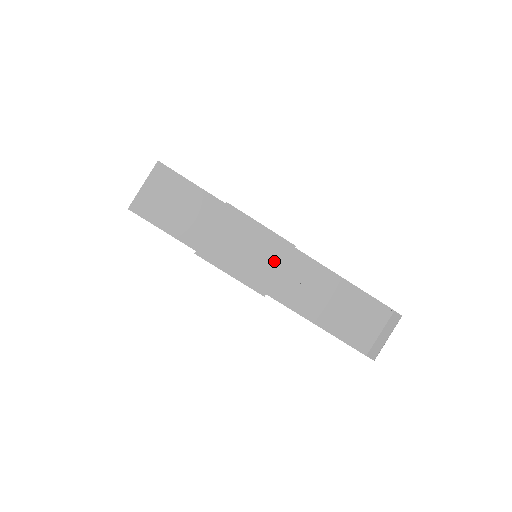
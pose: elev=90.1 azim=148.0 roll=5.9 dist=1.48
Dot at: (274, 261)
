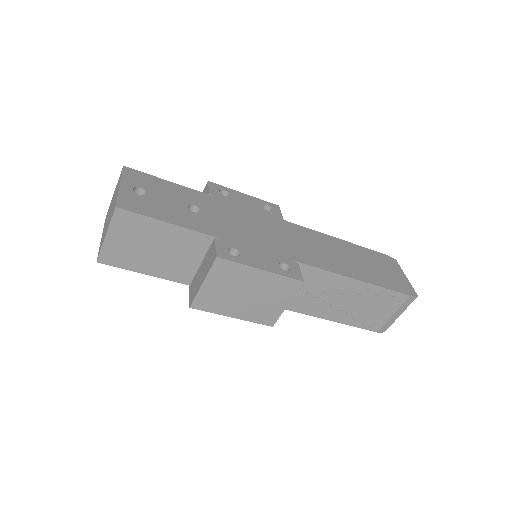
Dot at: (280, 298)
